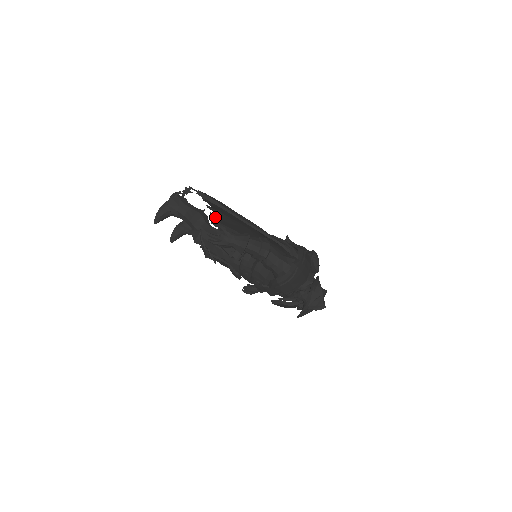
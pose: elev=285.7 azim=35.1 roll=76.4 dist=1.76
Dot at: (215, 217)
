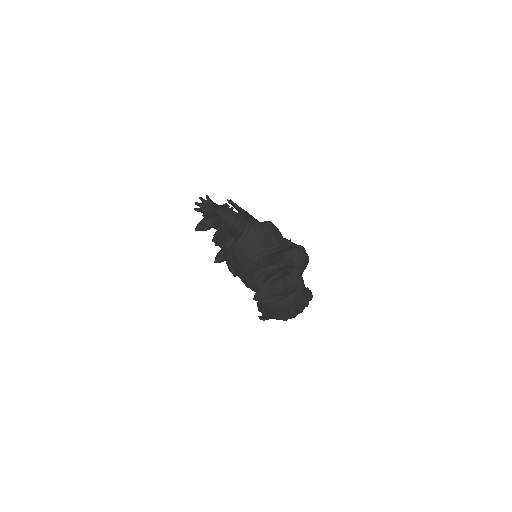
Dot at: occluded
